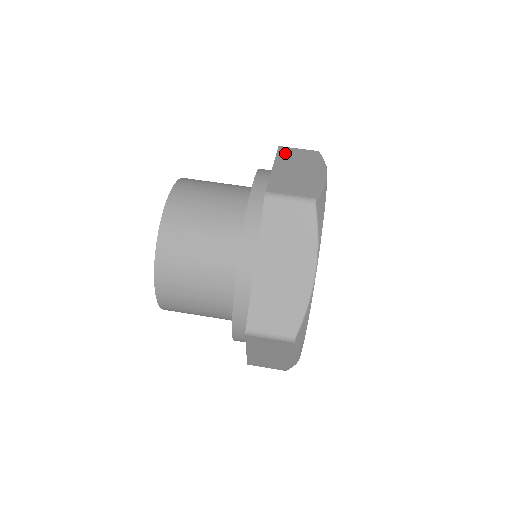
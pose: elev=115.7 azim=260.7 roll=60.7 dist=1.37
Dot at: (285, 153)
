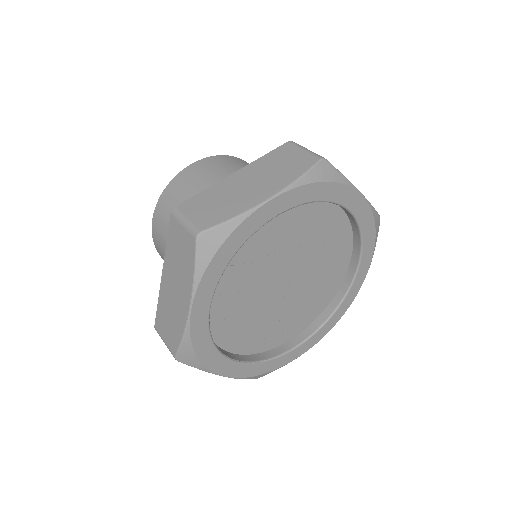
Dot at: (276, 154)
